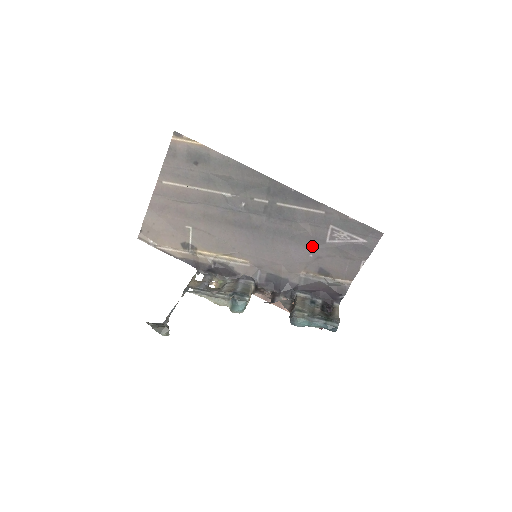
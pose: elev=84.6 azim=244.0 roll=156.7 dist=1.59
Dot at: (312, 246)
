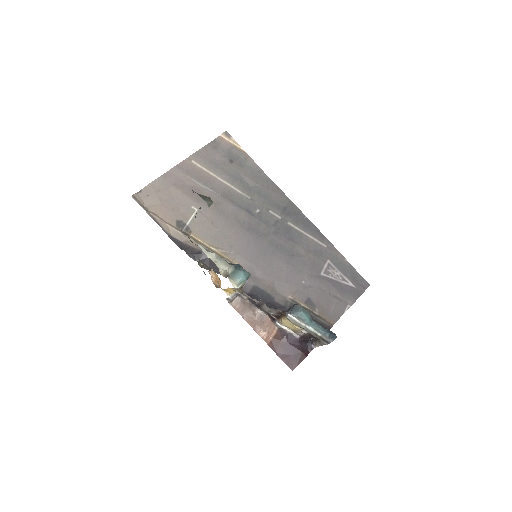
Dot at: (307, 273)
